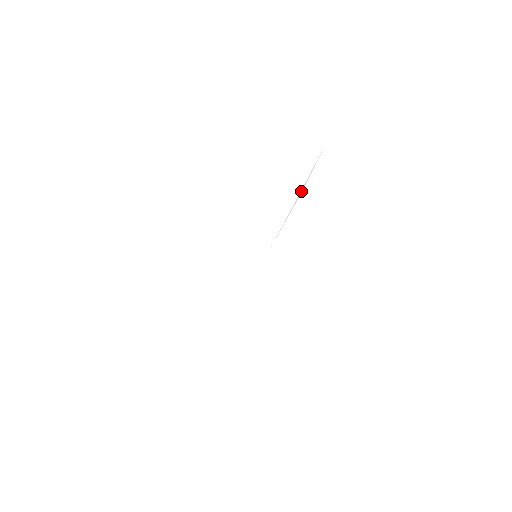
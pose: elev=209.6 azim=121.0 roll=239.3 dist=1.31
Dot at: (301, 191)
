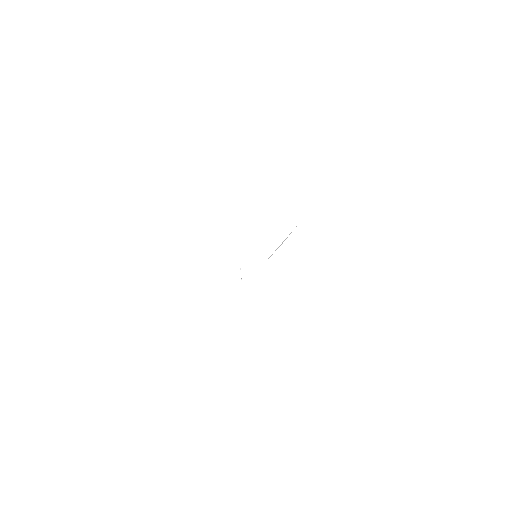
Dot at: (281, 244)
